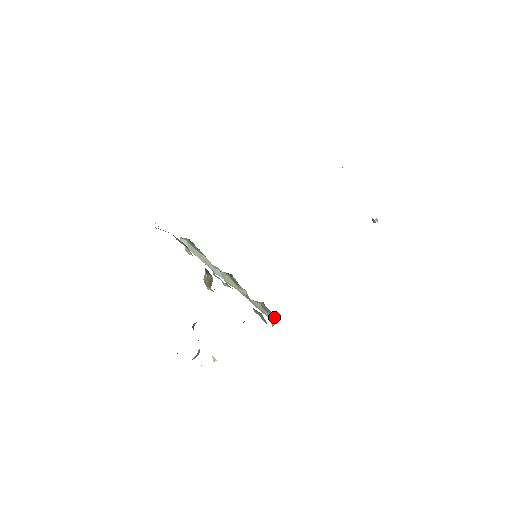
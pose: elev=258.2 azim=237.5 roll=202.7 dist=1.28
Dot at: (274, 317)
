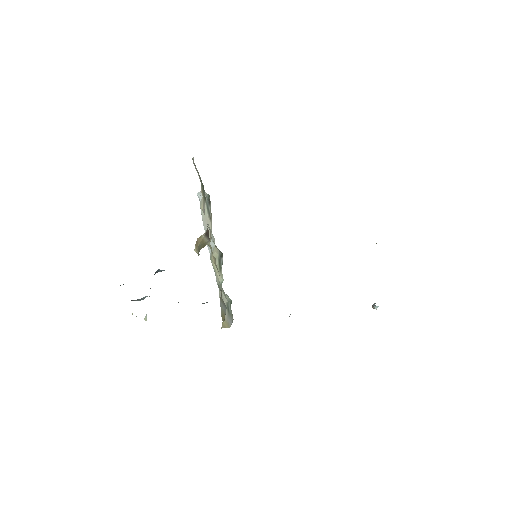
Dot at: (230, 321)
